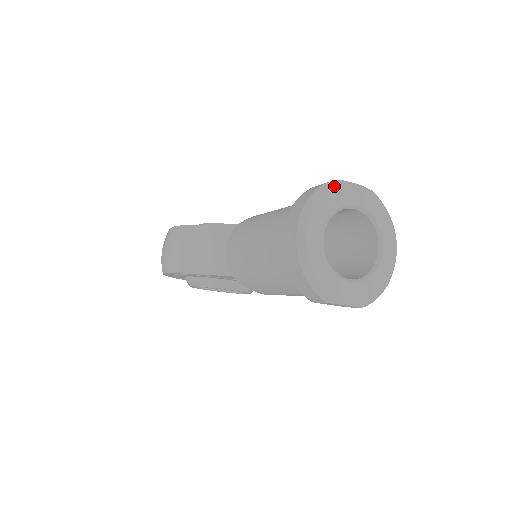
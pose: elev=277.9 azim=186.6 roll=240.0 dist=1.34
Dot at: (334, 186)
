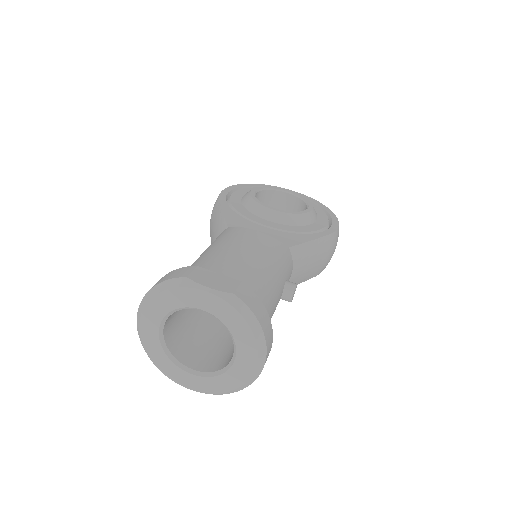
Dot at: (173, 286)
